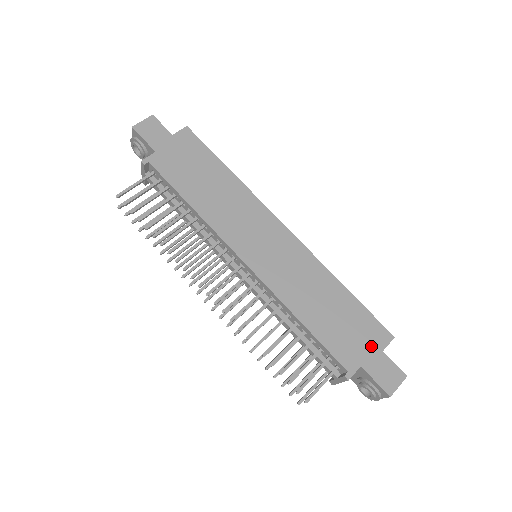
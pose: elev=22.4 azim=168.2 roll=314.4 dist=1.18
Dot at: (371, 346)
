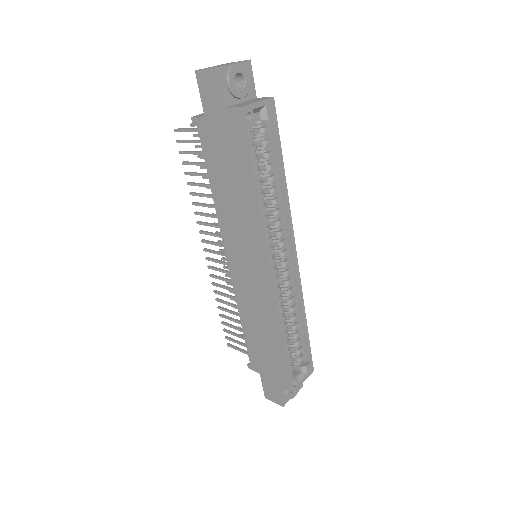
Dot at: (274, 377)
